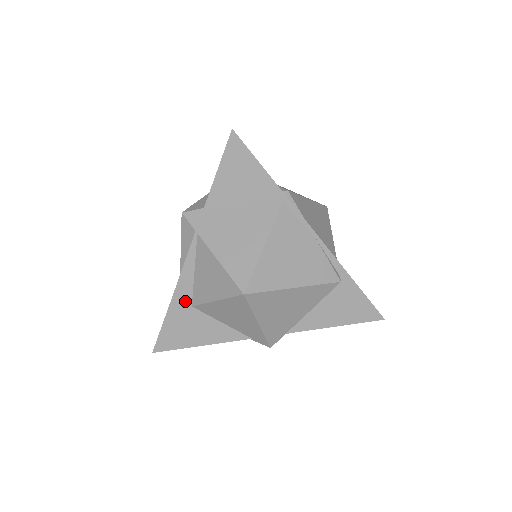
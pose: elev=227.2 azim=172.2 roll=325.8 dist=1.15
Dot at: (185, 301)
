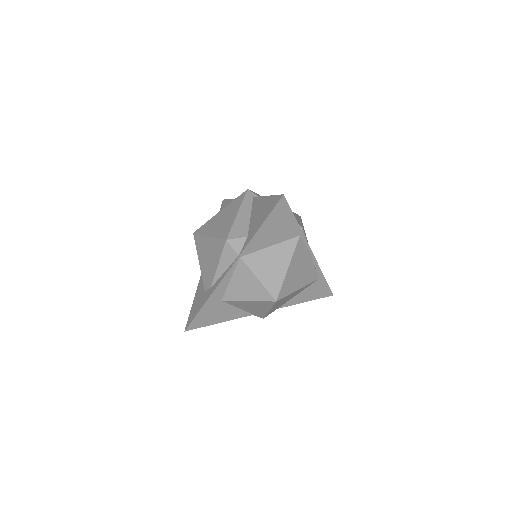
Dot at: (218, 298)
